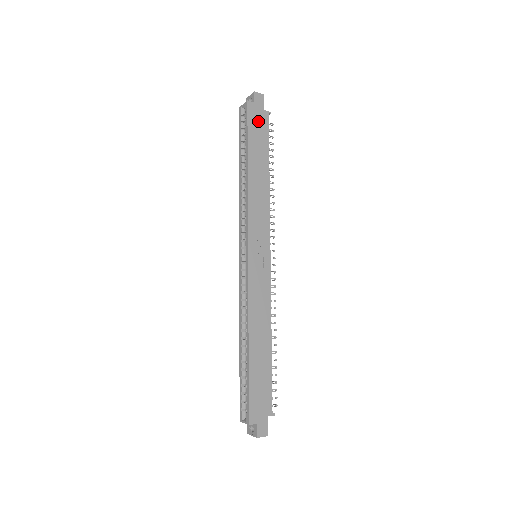
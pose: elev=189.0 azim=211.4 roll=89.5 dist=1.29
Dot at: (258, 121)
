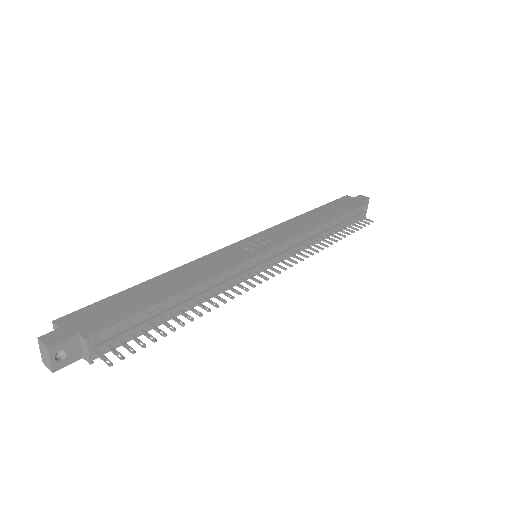
Dot at: (348, 203)
